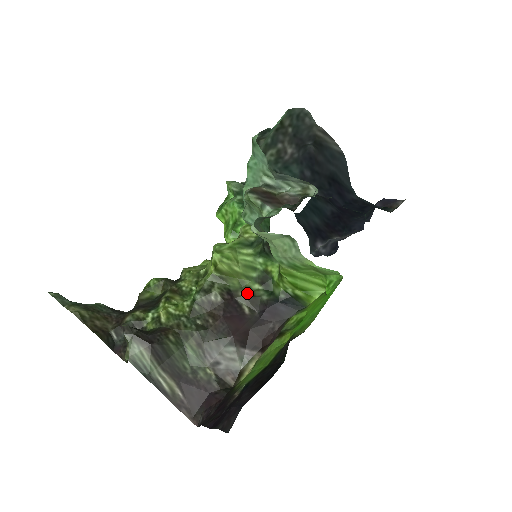
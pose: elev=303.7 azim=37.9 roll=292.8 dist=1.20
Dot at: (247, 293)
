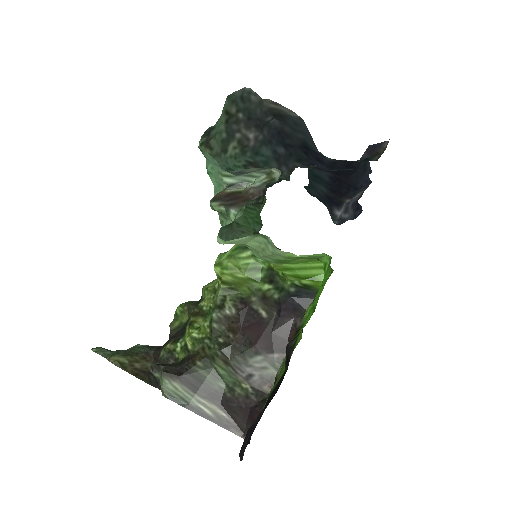
Dot at: (259, 296)
